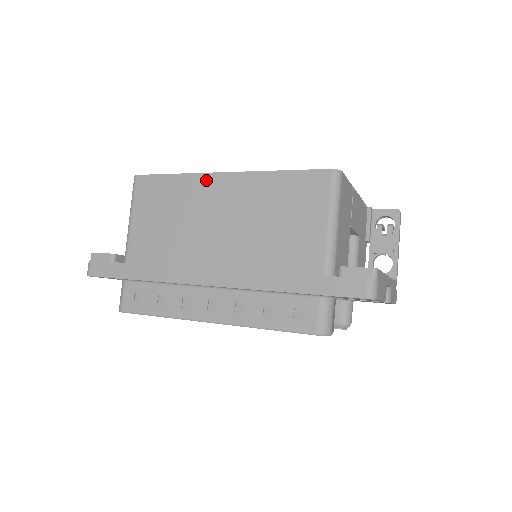
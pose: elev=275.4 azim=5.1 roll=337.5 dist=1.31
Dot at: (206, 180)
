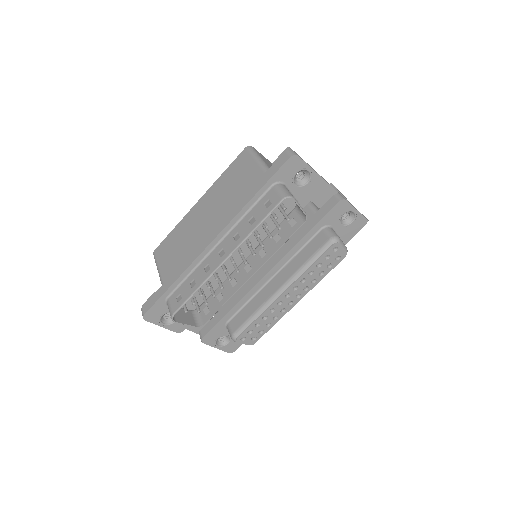
Dot at: (190, 214)
